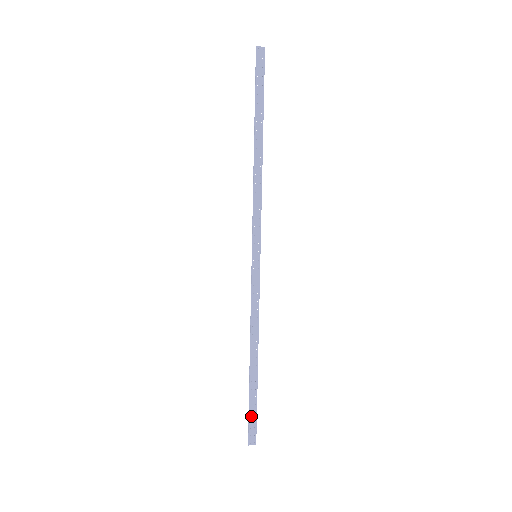
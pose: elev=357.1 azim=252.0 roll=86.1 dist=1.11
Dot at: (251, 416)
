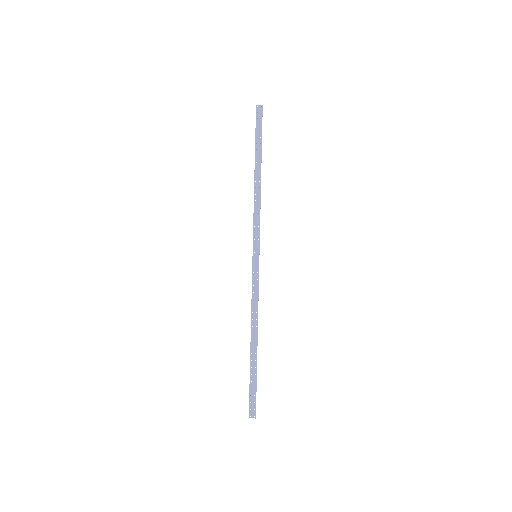
Dot at: (251, 391)
